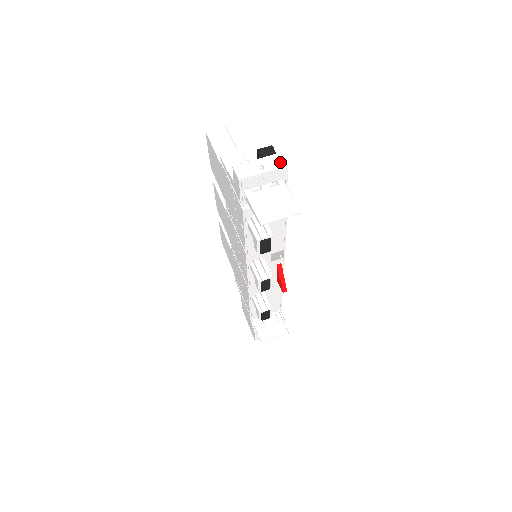
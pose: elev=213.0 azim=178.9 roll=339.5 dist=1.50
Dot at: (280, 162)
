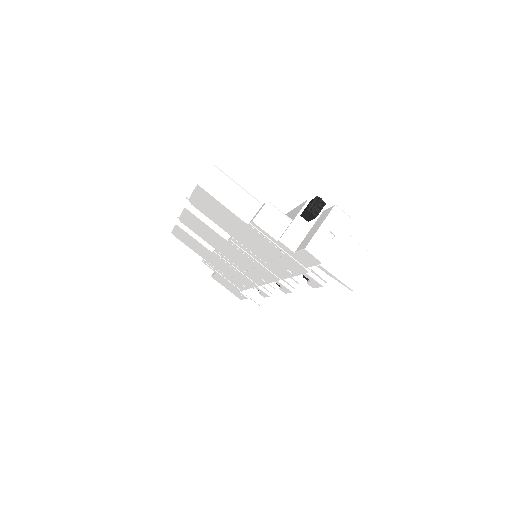
Dot at: (343, 218)
